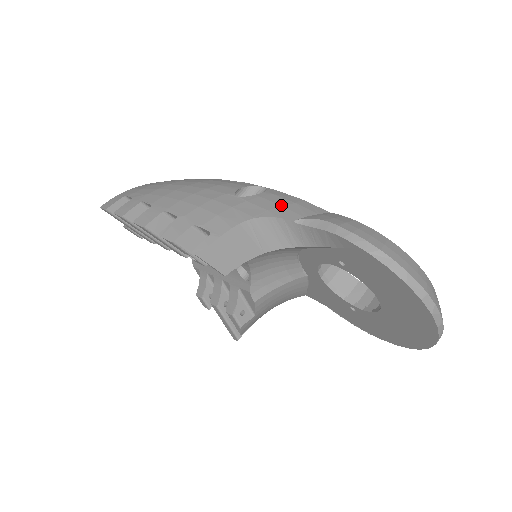
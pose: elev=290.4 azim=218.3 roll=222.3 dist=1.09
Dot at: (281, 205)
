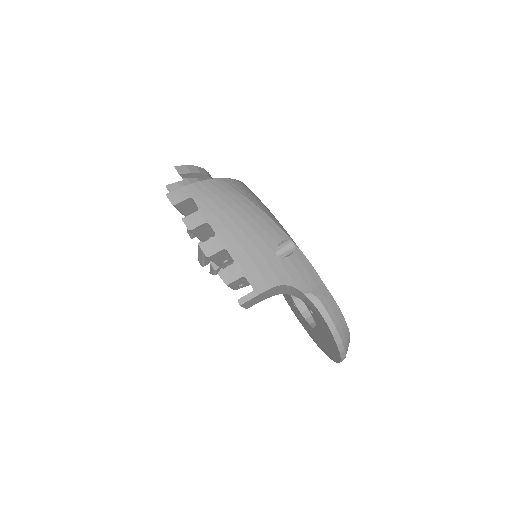
Dot at: (300, 274)
